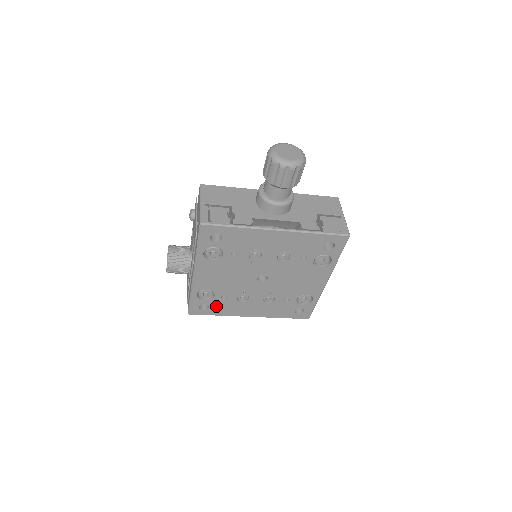
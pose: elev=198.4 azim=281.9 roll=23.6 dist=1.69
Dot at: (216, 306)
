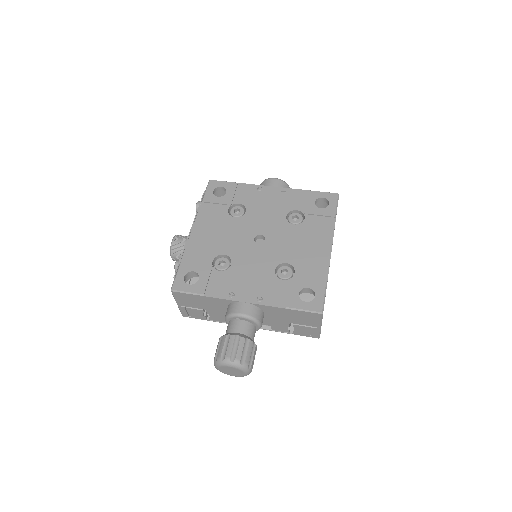
Dot at: occluded
